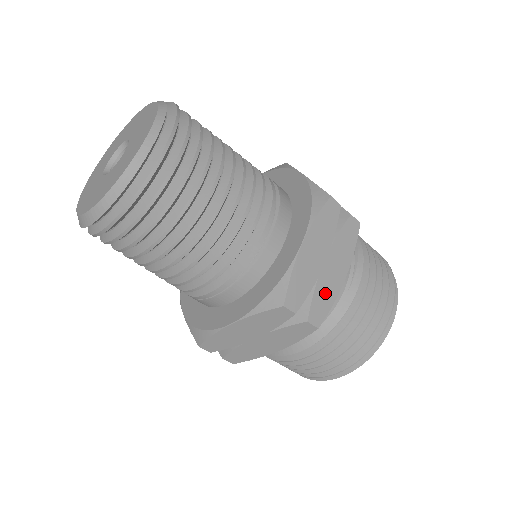
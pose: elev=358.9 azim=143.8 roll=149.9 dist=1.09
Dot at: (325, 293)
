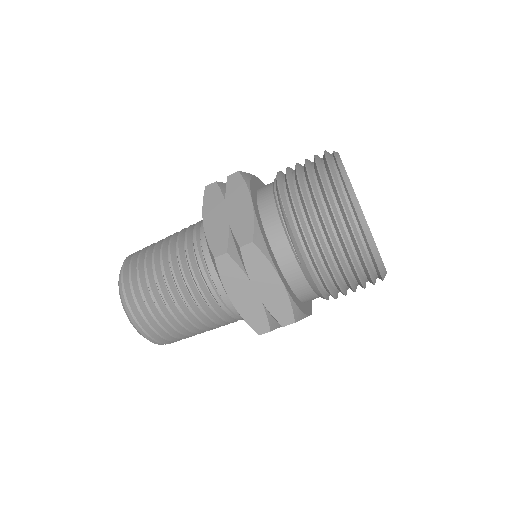
Dot at: (277, 304)
